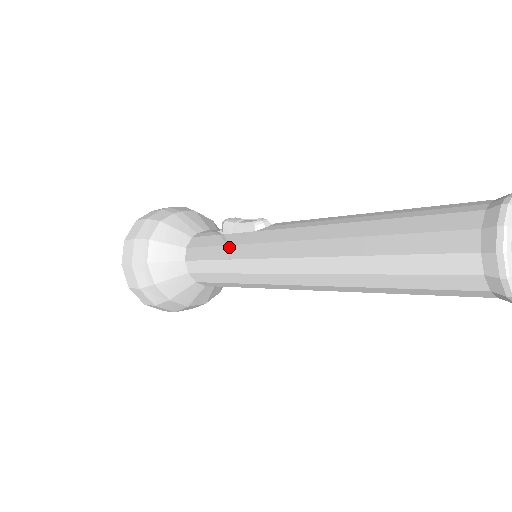
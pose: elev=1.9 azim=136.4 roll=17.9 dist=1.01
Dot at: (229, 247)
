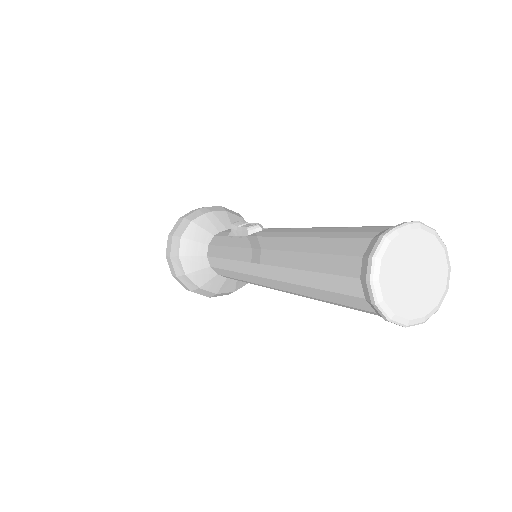
Dot at: (229, 248)
